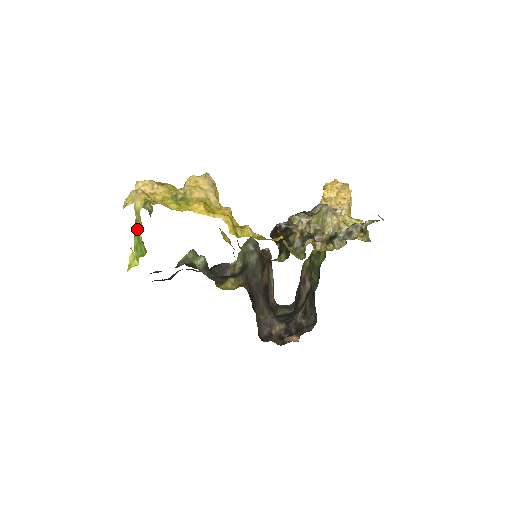
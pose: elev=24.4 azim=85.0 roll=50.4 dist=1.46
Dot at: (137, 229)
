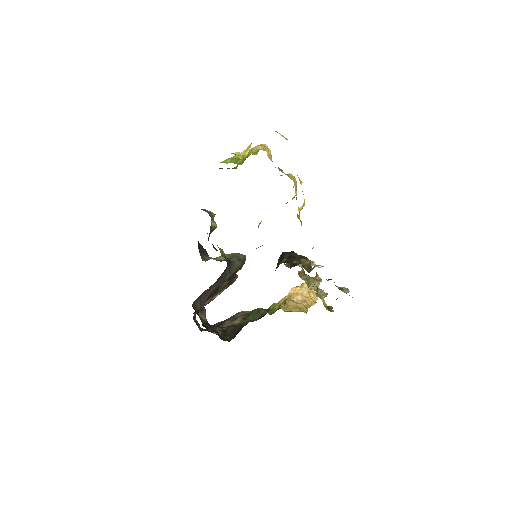
Dot at: occluded
